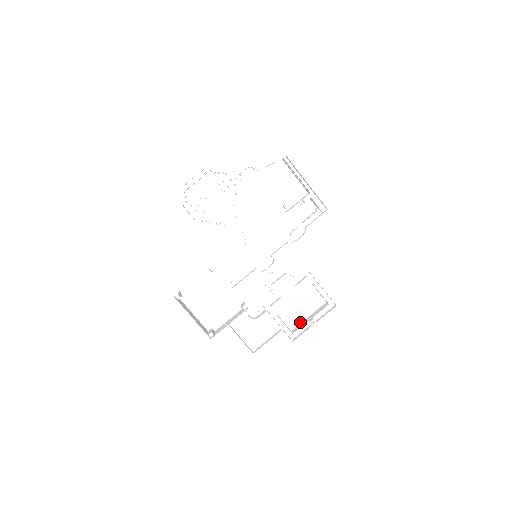
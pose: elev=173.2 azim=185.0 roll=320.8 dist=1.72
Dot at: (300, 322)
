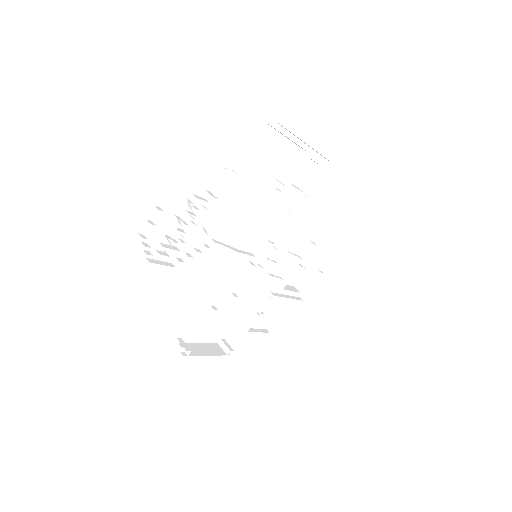
Dot at: (301, 274)
